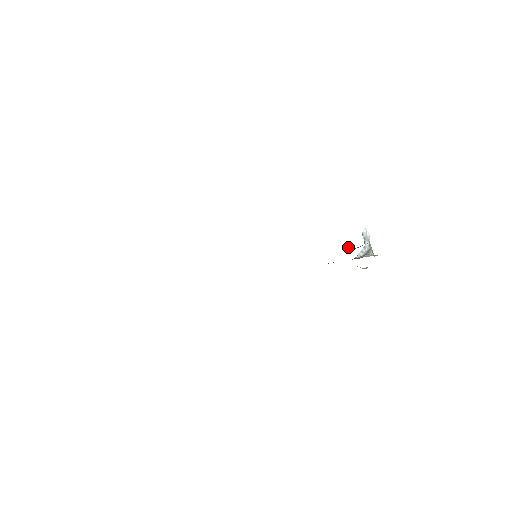
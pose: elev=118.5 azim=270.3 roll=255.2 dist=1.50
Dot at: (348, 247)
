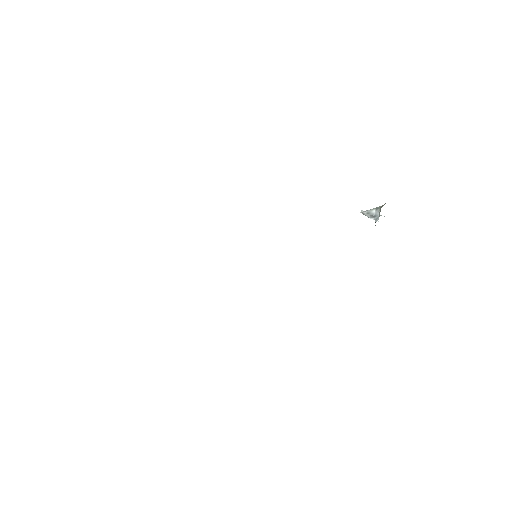
Dot at: occluded
